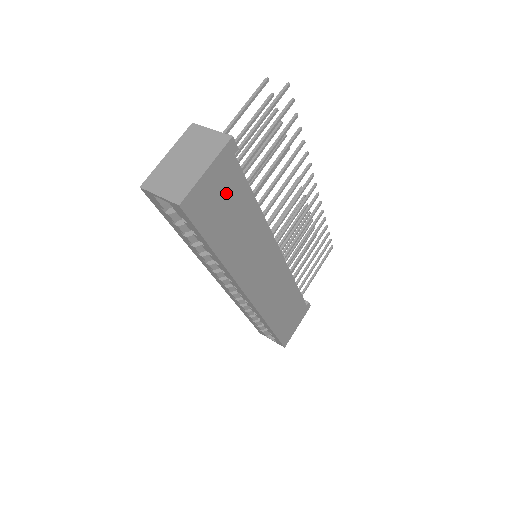
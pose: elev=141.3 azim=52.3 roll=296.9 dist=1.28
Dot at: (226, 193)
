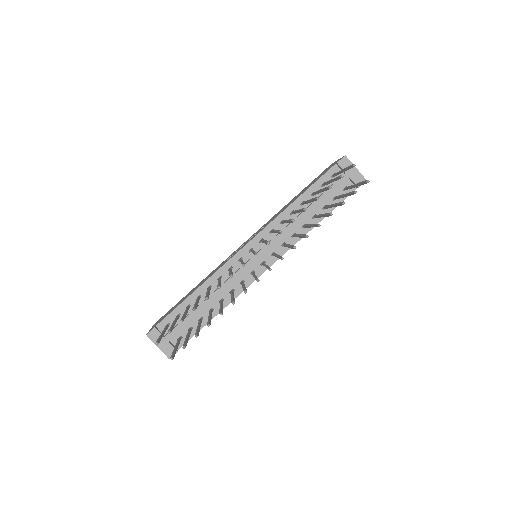
Dot at: occluded
